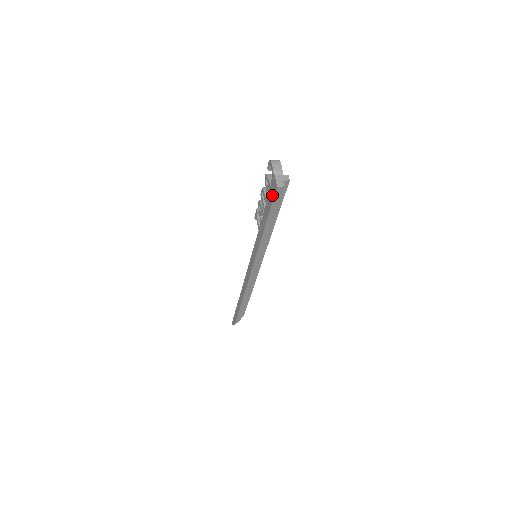
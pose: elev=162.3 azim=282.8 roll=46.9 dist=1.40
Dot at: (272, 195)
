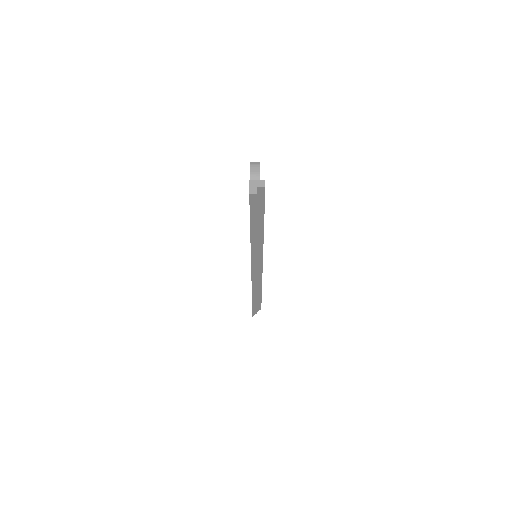
Dot at: occluded
